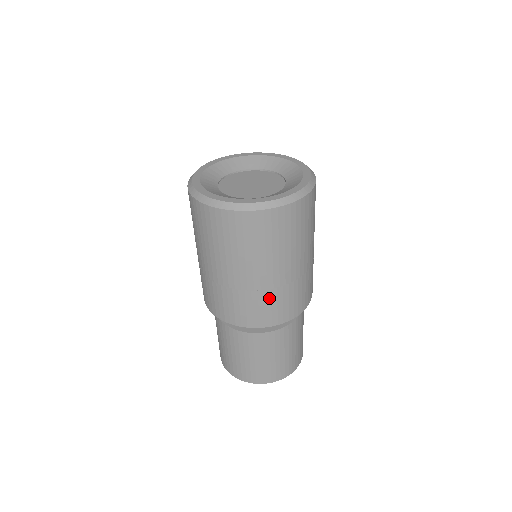
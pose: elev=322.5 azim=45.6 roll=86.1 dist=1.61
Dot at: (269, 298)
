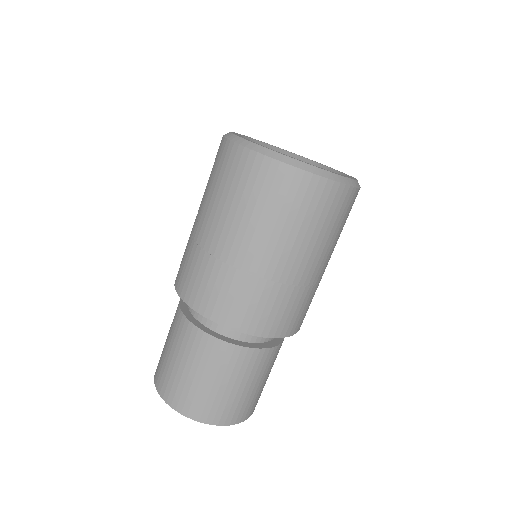
Dot at: (275, 295)
